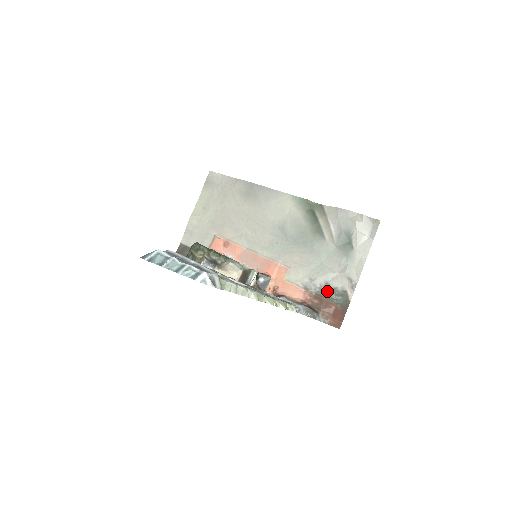
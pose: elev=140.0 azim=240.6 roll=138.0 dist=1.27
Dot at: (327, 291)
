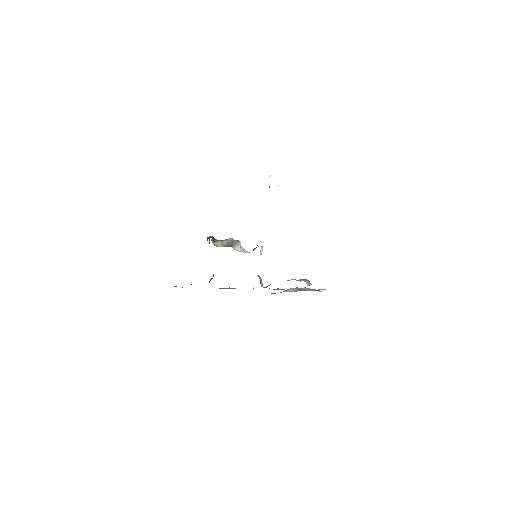
Dot at: occluded
